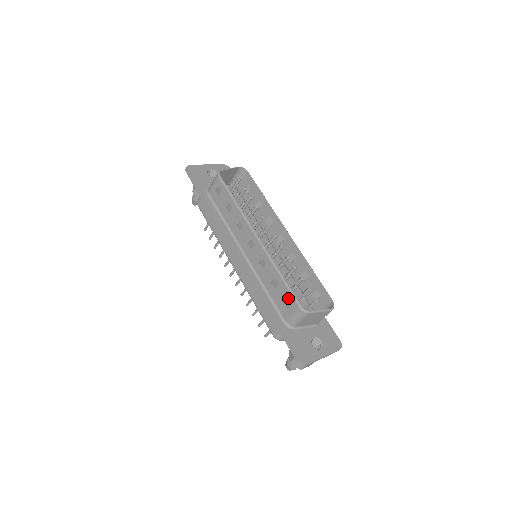
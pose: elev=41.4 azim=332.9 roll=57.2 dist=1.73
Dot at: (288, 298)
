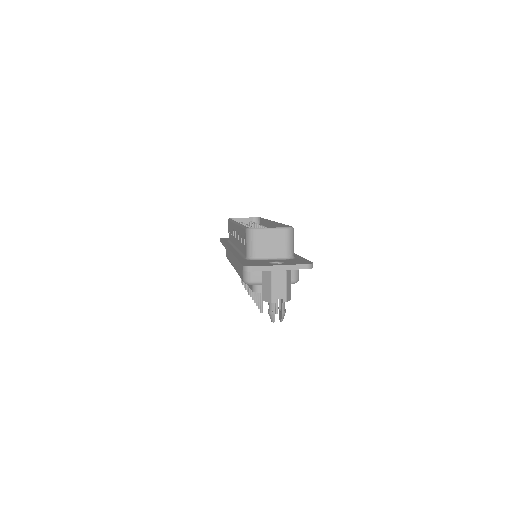
Dot at: (243, 234)
